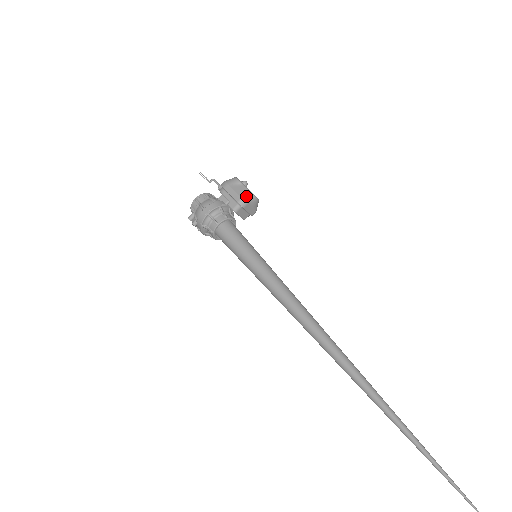
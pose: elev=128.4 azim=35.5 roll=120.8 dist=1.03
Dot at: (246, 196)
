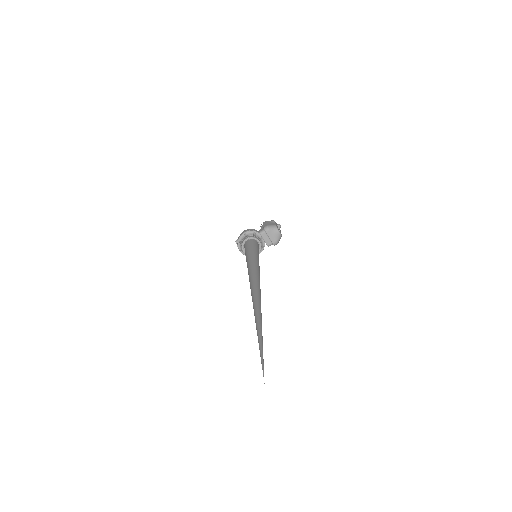
Dot at: (271, 226)
